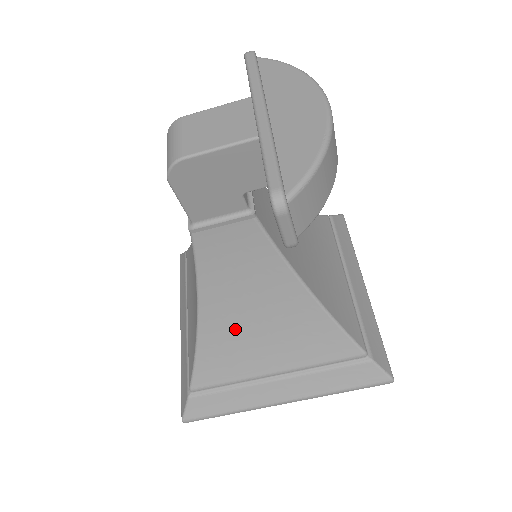
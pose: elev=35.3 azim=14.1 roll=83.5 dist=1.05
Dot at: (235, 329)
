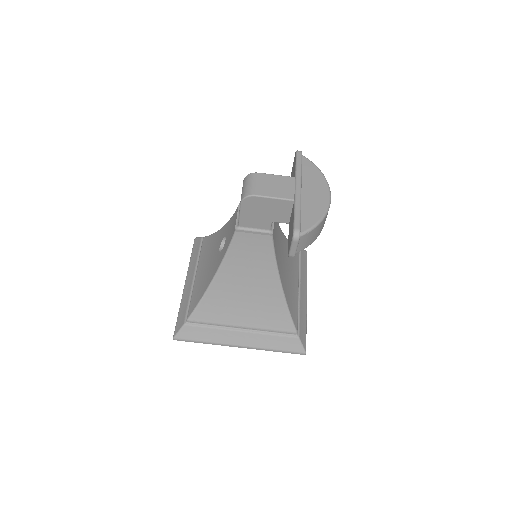
Dot at: (231, 292)
